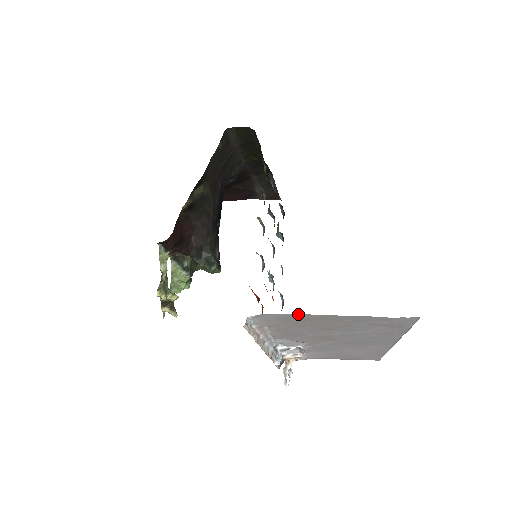
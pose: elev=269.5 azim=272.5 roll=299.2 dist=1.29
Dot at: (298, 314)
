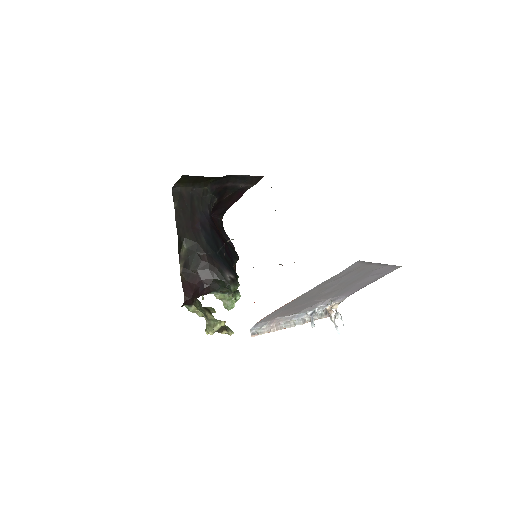
Dot at: (278, 309)
